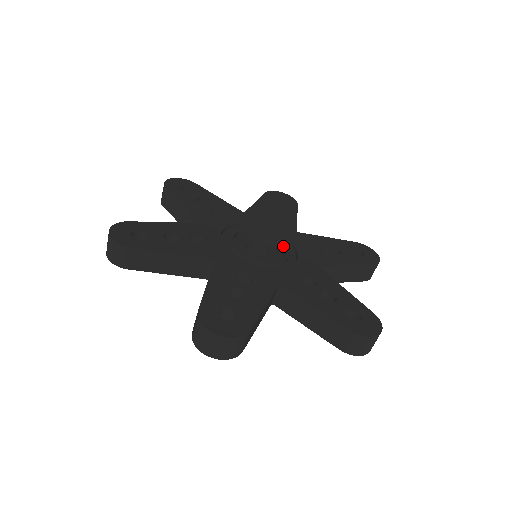
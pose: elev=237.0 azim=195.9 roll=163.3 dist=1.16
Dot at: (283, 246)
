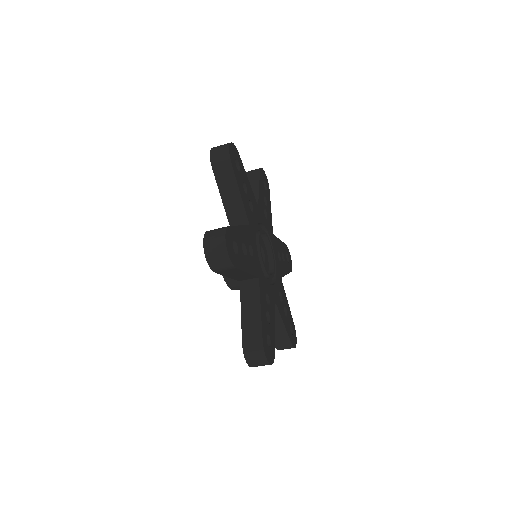
Dot at: (271, 254)
